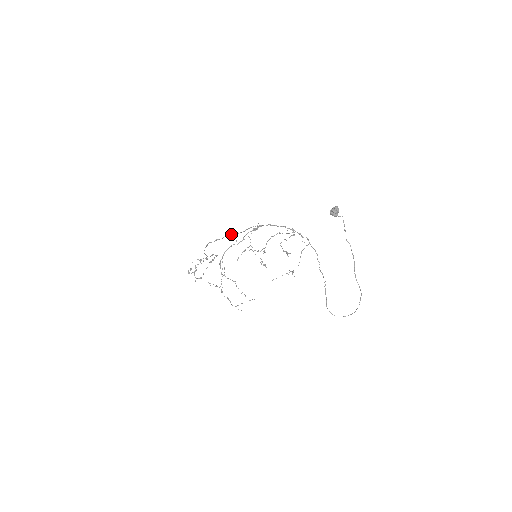
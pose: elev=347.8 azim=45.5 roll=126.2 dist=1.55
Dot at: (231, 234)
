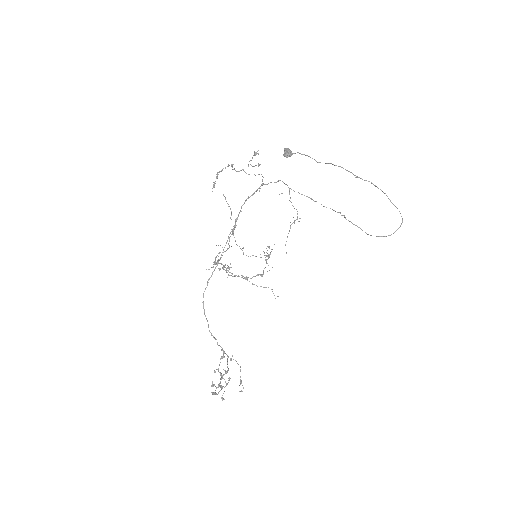
Dot at: occluded
